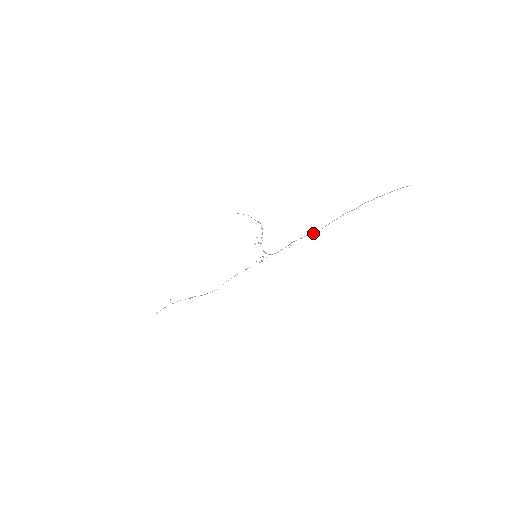
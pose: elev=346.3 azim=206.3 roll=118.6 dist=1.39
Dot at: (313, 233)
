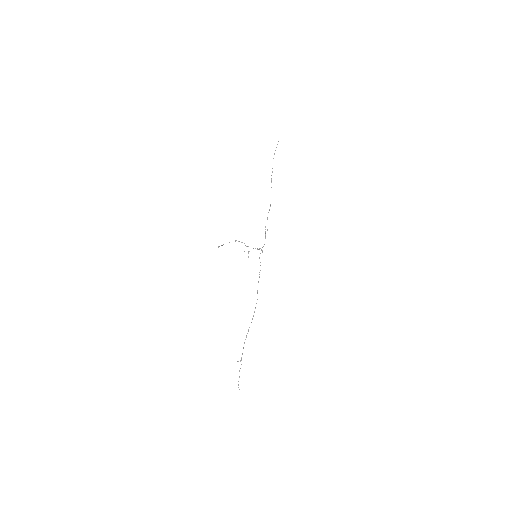
Dot at: (269, 209)
